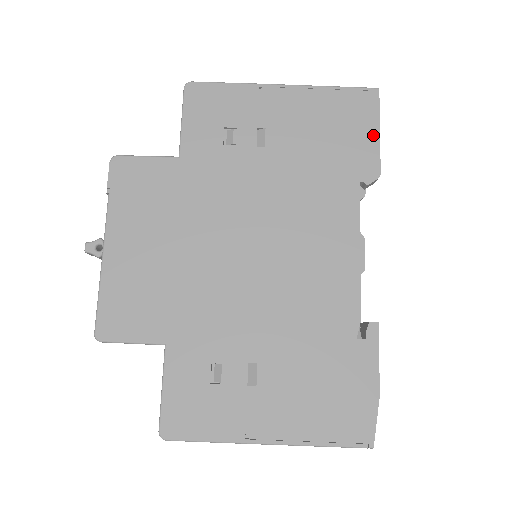
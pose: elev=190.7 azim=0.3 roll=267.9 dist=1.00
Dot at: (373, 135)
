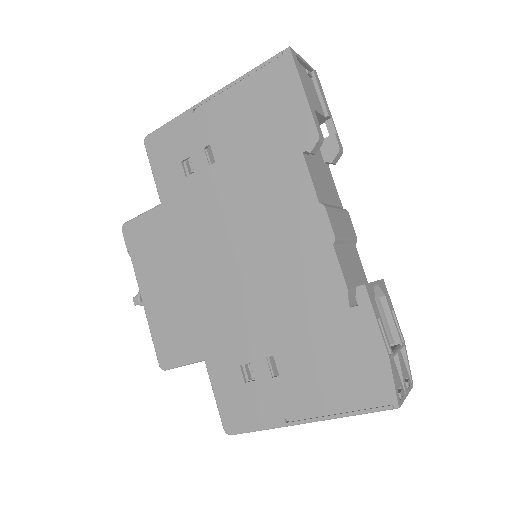
Dot at: (299, 99)
